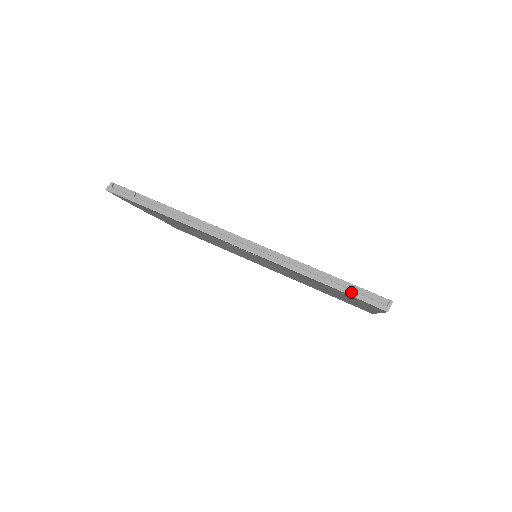
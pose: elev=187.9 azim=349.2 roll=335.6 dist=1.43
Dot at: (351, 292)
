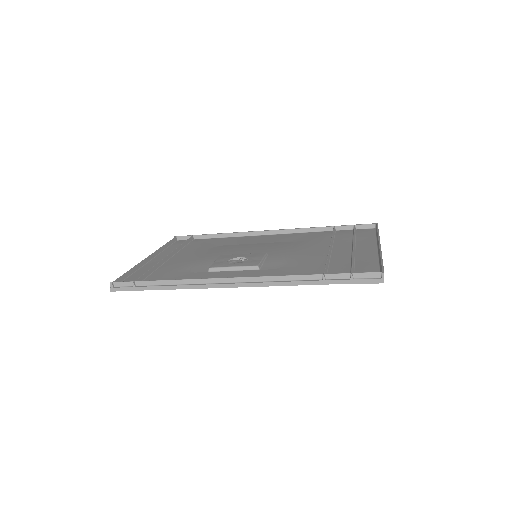
Dot at: (347, 281)
